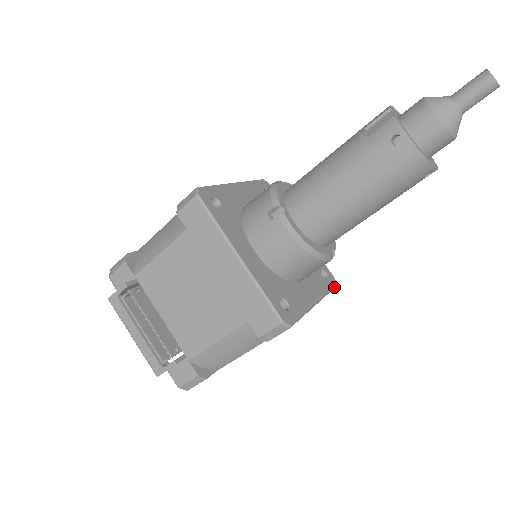
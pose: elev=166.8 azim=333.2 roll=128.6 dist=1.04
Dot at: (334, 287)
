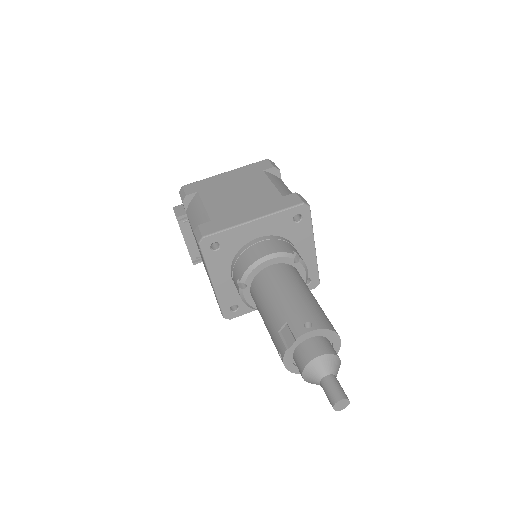
Dot at: occluded
